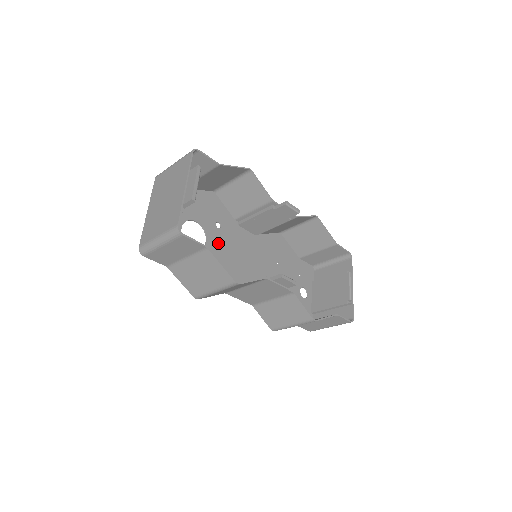
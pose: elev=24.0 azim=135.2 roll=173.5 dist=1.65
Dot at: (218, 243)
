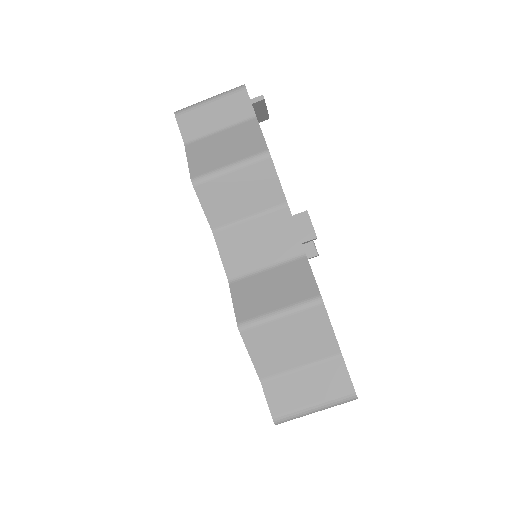
Dot at: occluded
